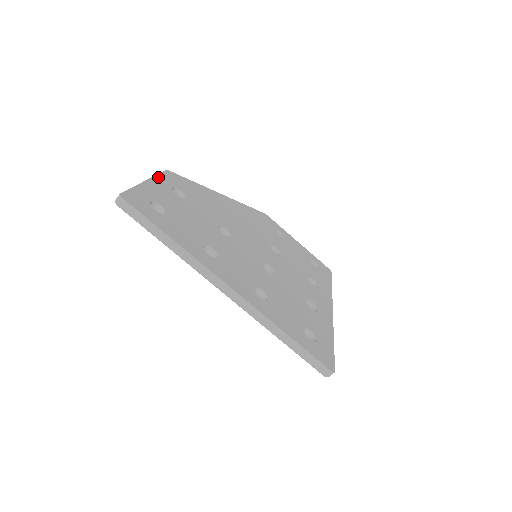
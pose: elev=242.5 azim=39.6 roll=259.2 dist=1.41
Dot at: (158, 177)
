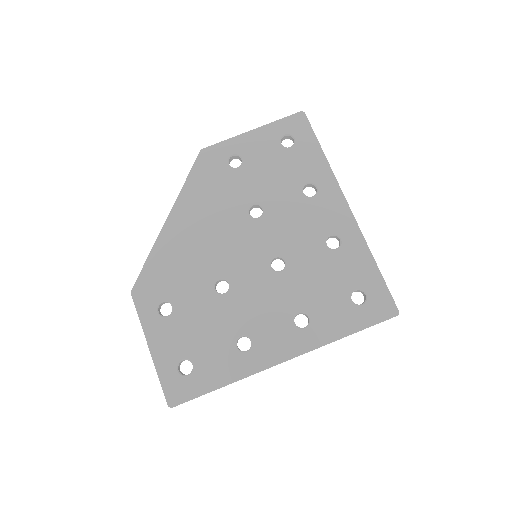
Dot at: (143, 322)
